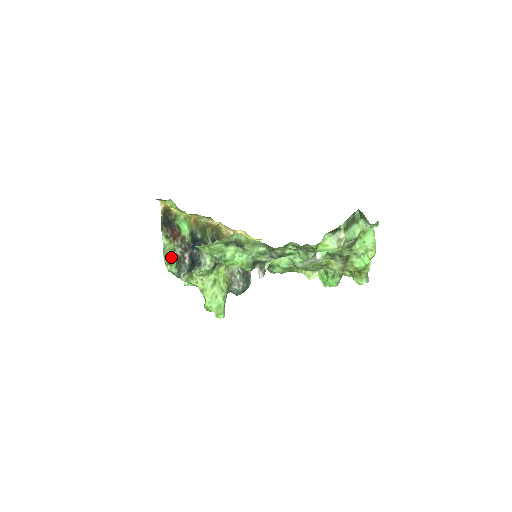
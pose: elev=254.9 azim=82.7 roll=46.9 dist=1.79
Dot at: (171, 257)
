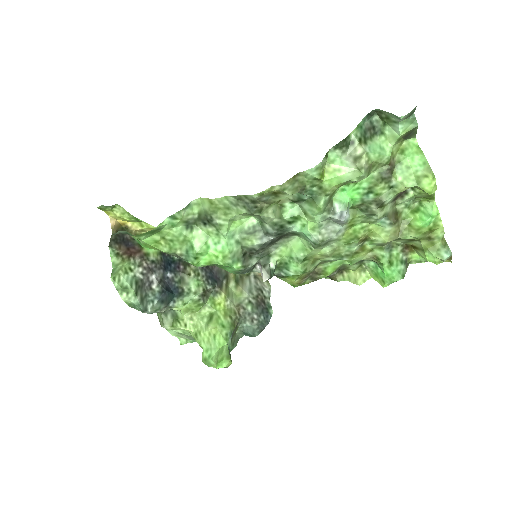
Dot at: (125, 280)
